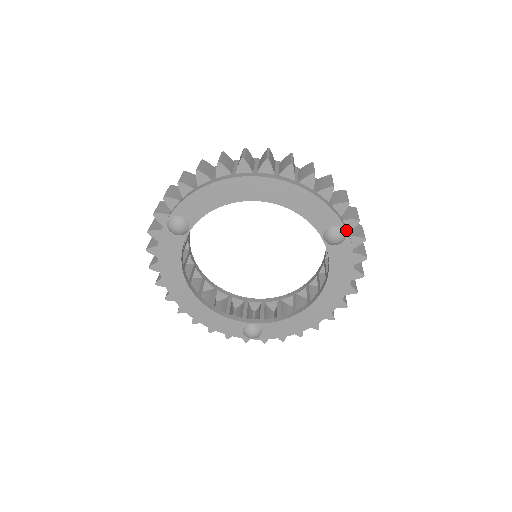
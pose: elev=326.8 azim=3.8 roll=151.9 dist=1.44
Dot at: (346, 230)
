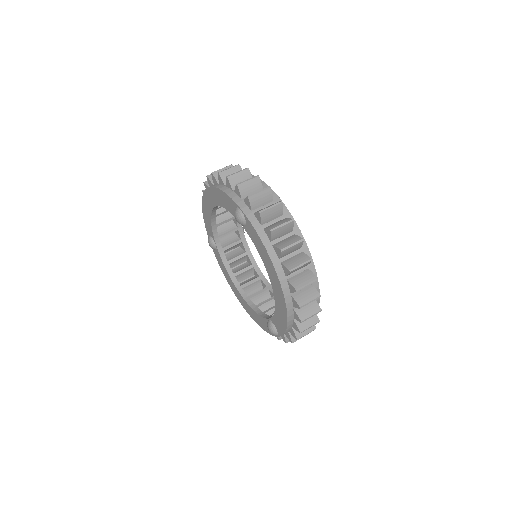
Dot at: (241, 209)
